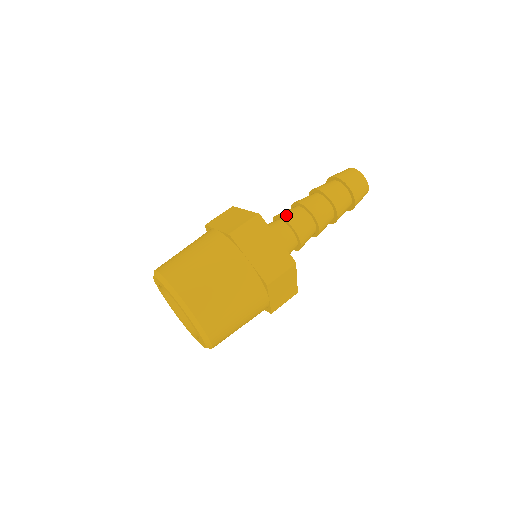
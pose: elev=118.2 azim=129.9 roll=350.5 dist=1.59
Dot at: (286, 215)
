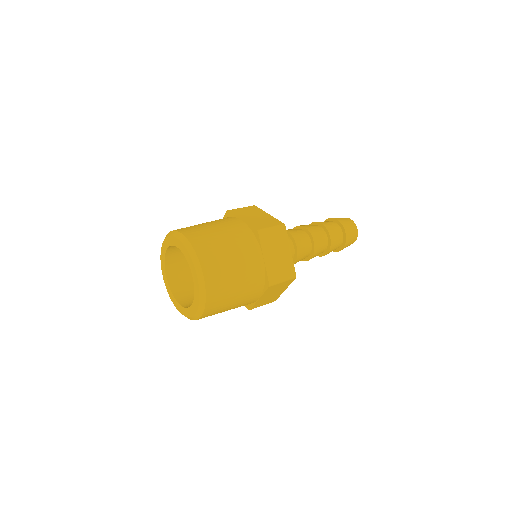
Dot at: occluded
